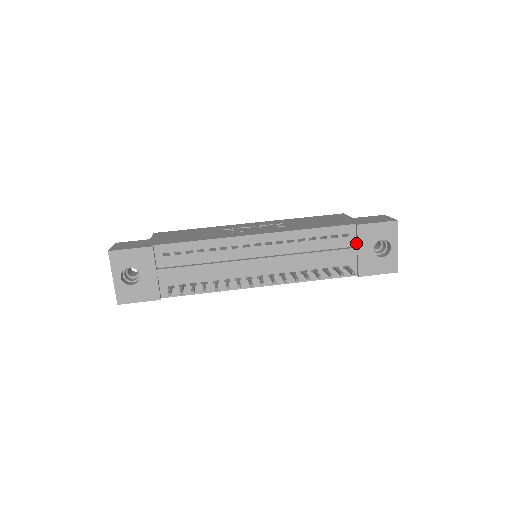
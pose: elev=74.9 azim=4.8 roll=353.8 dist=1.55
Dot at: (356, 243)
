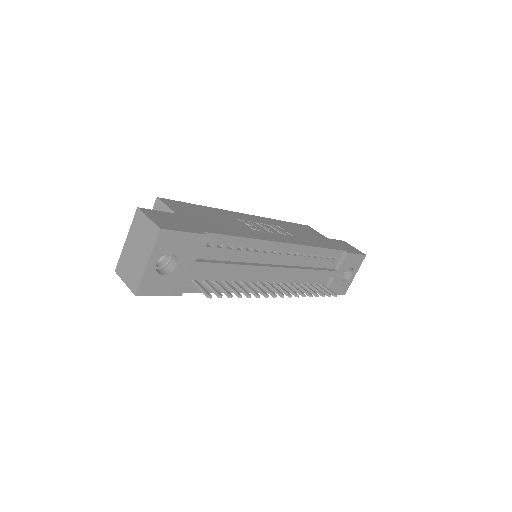
Dot at: (336, 266)
